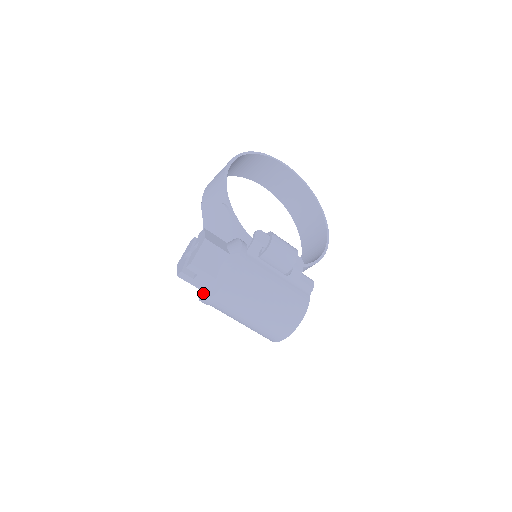
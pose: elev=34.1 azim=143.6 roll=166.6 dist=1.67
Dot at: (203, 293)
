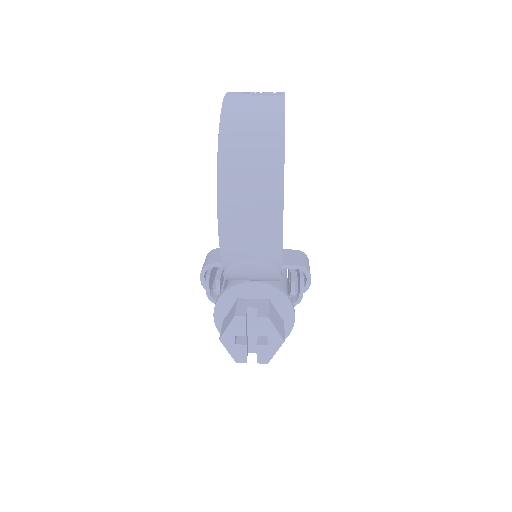
Dot at: occluded
